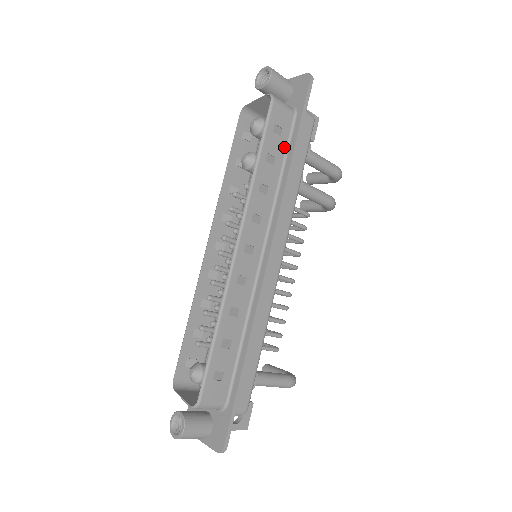
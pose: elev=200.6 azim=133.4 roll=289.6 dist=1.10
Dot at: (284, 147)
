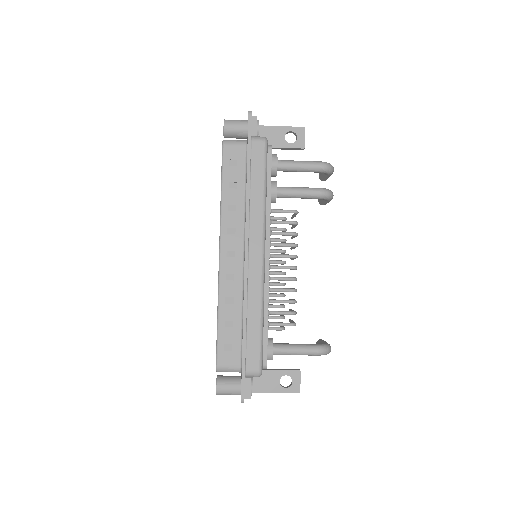
Dot at: (243, 172)
